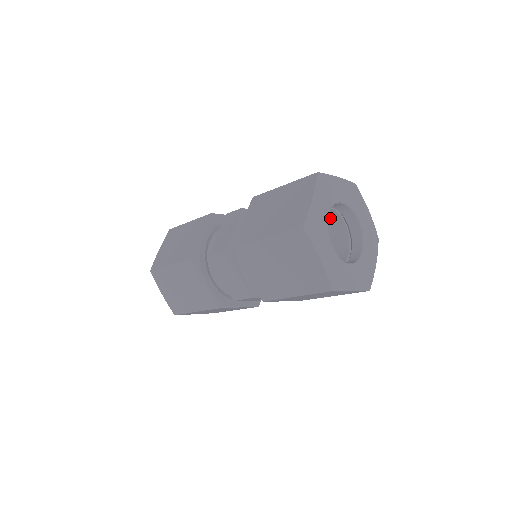
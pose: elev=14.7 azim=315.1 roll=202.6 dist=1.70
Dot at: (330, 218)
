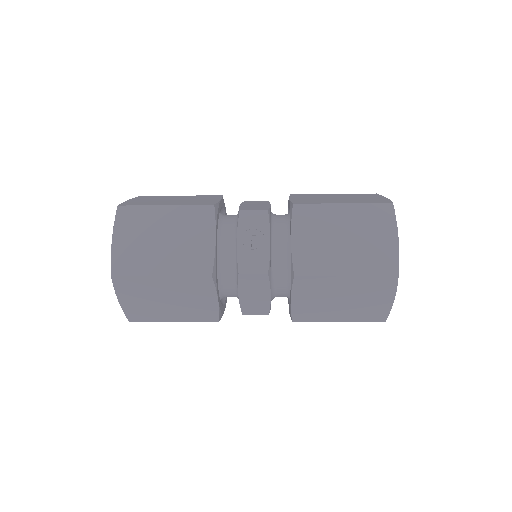
Dot at: occluded
